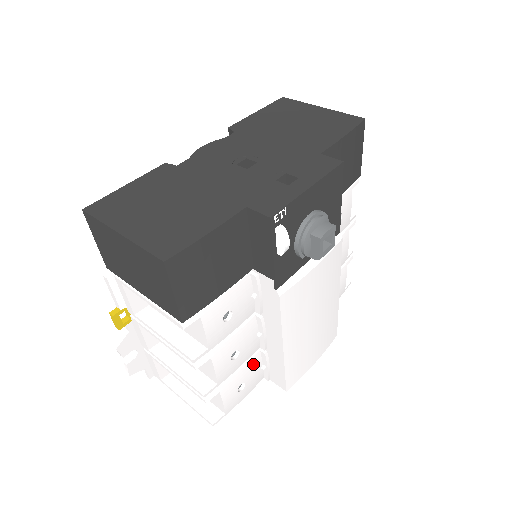
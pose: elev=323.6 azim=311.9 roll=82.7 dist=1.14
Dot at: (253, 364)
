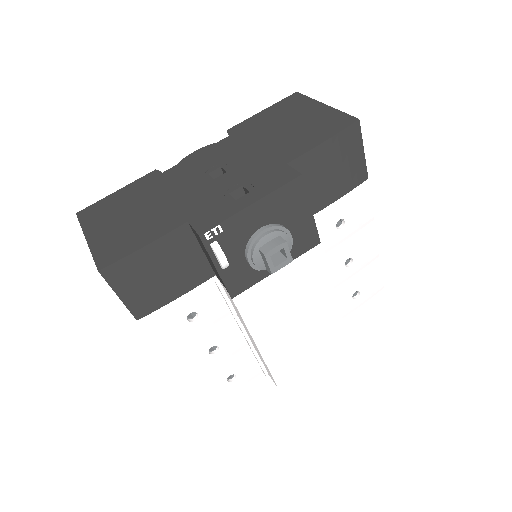
Dot at: (243, 359)
